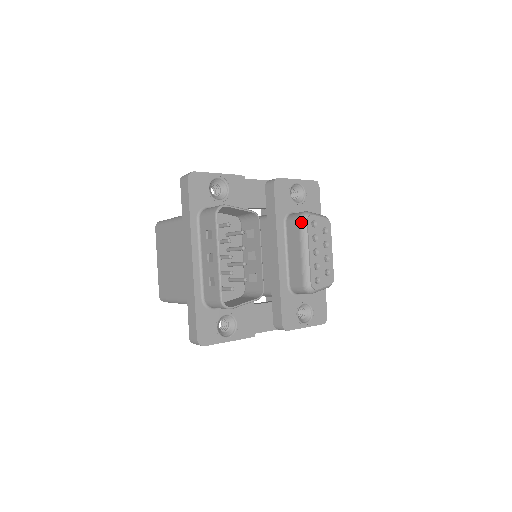
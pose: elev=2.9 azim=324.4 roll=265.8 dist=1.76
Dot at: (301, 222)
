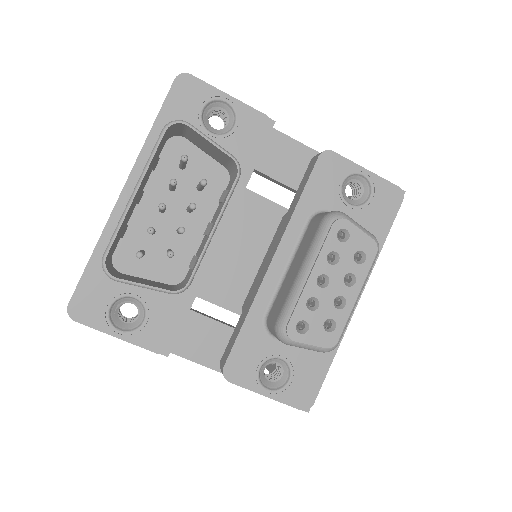
Dot at: (323, 223)
